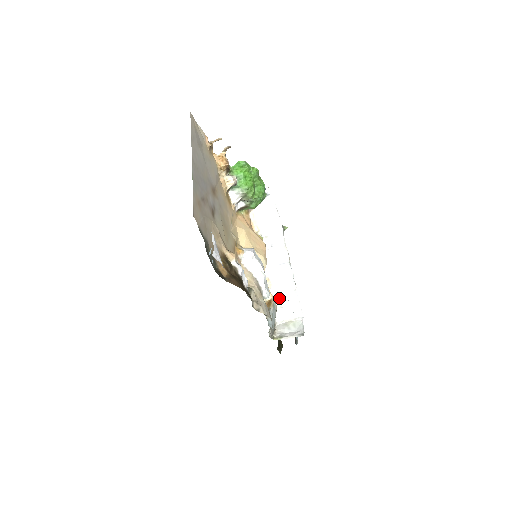
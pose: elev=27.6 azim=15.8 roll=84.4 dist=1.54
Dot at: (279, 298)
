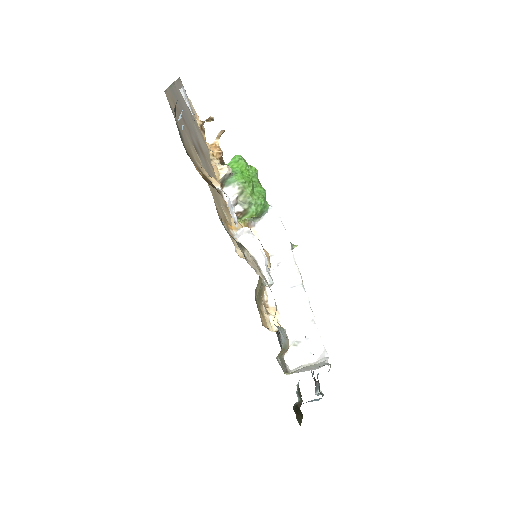
Dot at: (292, 334)
